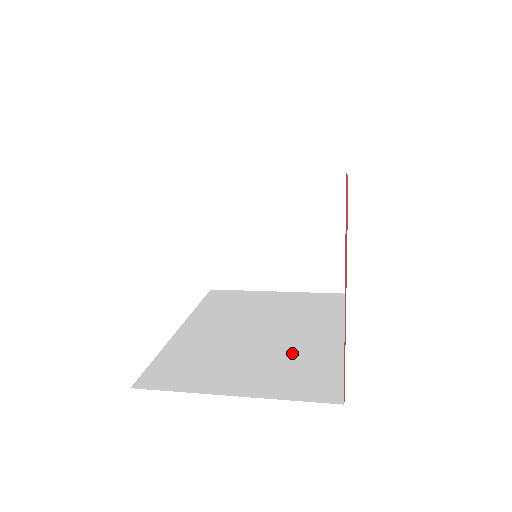
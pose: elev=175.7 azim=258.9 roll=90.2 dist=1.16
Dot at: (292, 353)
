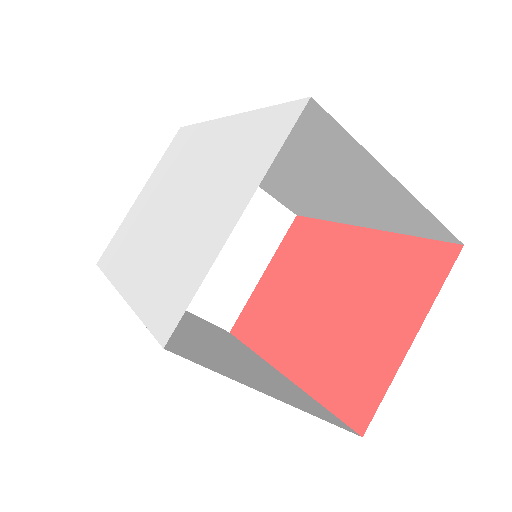
Dot at: (266, 373)
